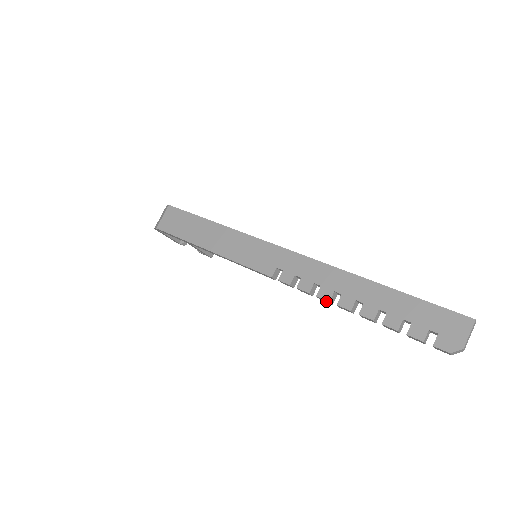
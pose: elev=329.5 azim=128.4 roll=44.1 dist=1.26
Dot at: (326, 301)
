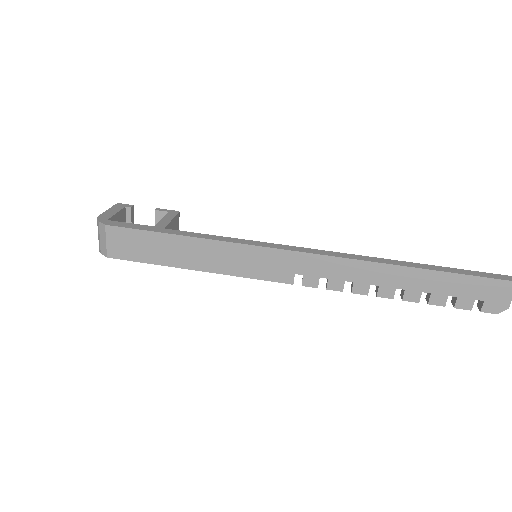
Dot at: (361, 292)
